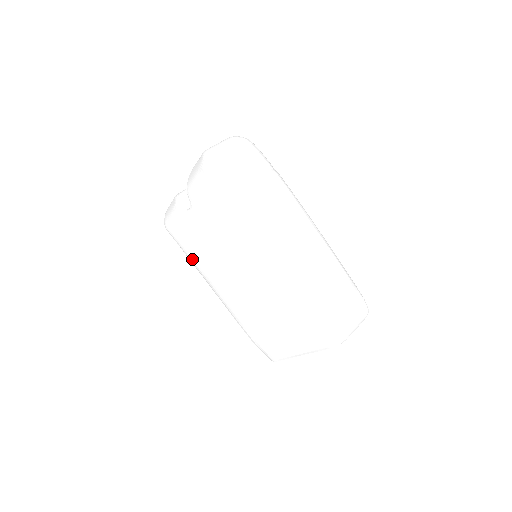
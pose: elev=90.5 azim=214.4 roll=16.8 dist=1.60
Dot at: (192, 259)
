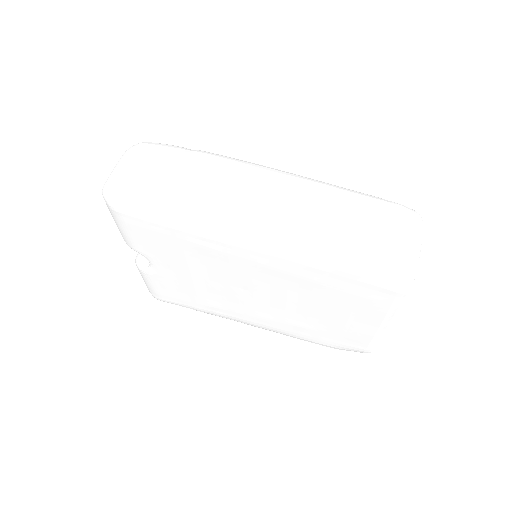
Dot at: (203, 310)
